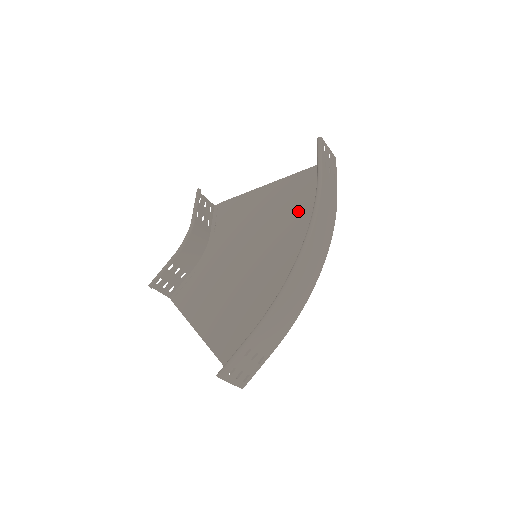
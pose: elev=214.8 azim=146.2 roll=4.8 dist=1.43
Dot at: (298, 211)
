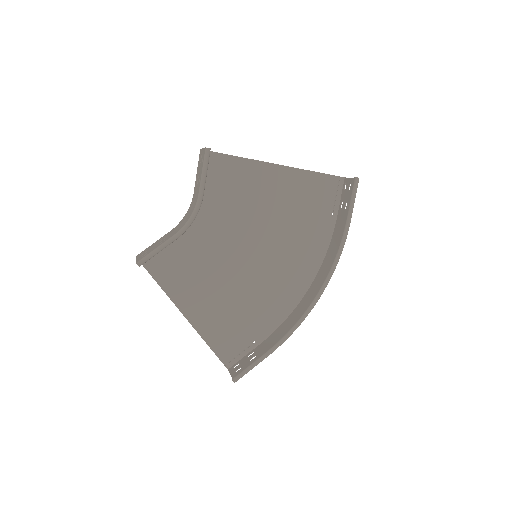
Dot at: (301, 221)
